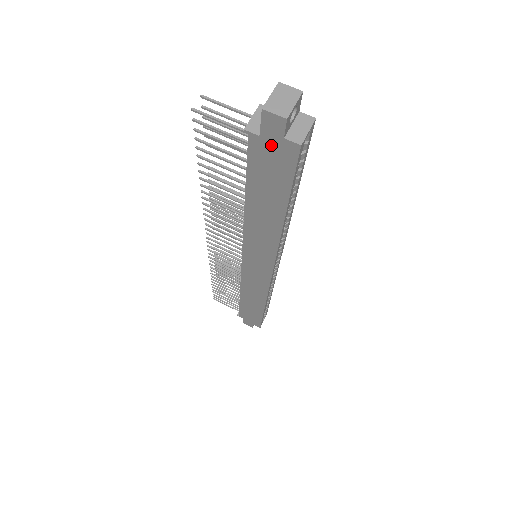
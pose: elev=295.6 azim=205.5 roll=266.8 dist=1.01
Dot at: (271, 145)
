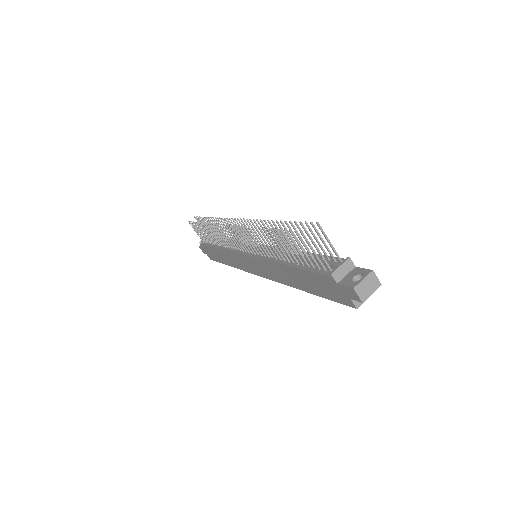
Dot at: (339, 290)
